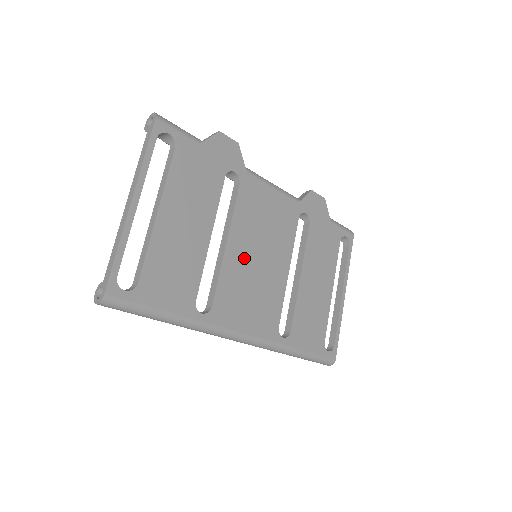
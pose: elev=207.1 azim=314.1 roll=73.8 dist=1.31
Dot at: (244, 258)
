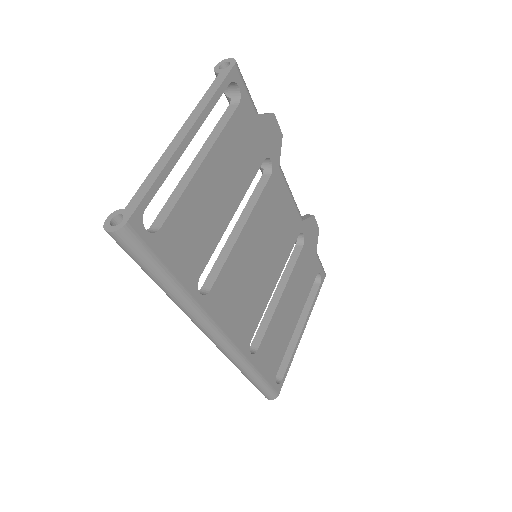
Dot at: (250, 252)
